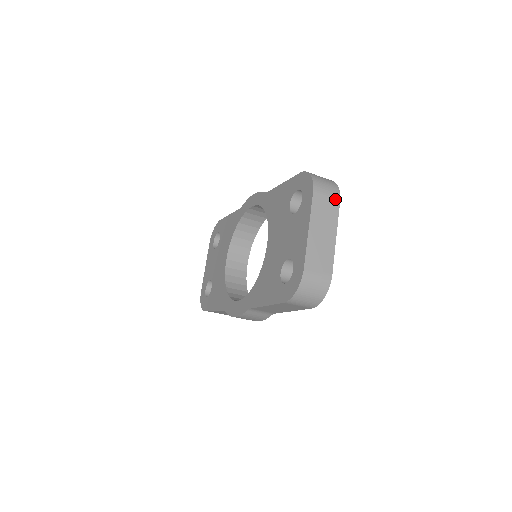
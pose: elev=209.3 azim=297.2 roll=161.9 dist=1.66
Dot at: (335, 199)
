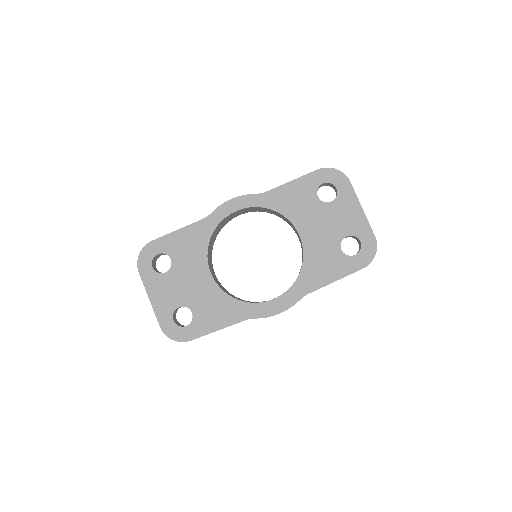
Dot at: occluded
